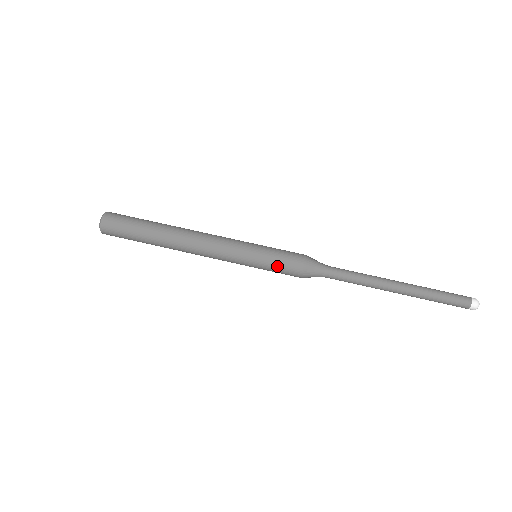
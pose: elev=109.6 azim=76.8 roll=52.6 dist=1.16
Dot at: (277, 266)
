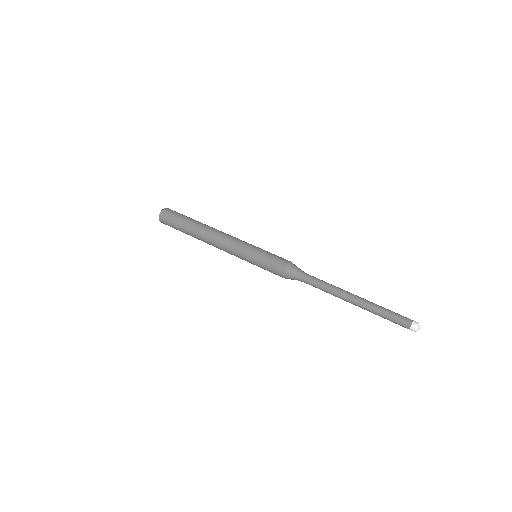
Dot at: (266, 267)
